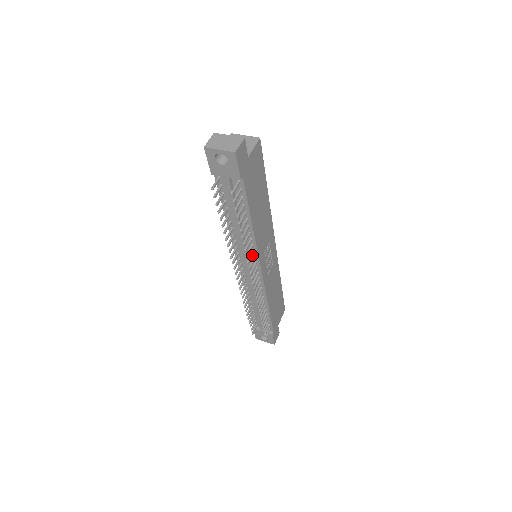
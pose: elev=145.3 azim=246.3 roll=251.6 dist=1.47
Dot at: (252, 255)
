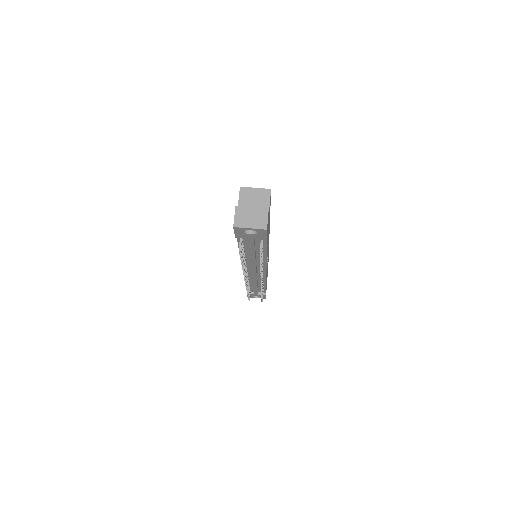
Dot at: occluded
